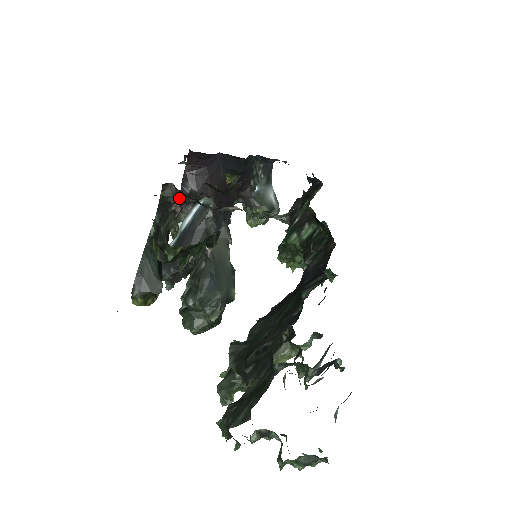
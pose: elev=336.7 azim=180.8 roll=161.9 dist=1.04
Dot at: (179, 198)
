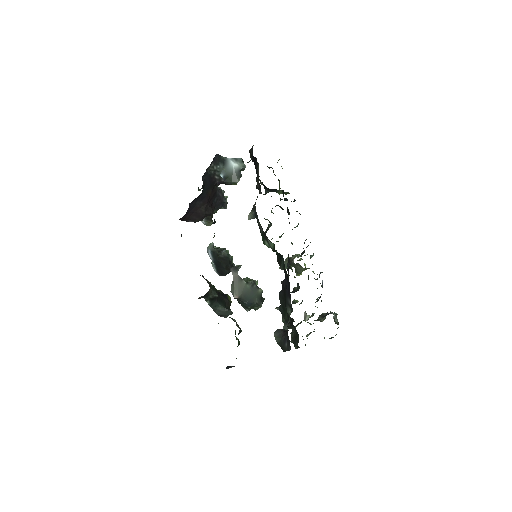
Dot at: occluded
